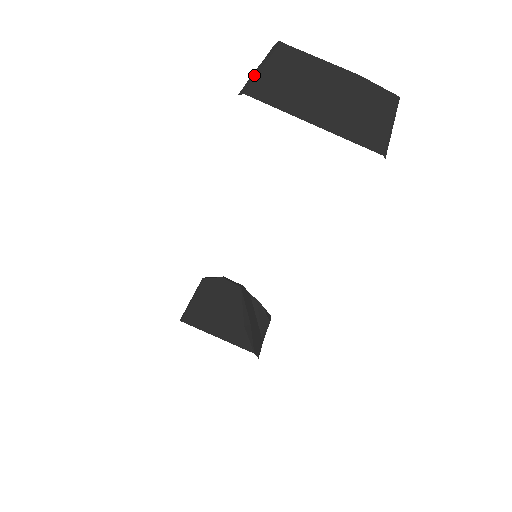
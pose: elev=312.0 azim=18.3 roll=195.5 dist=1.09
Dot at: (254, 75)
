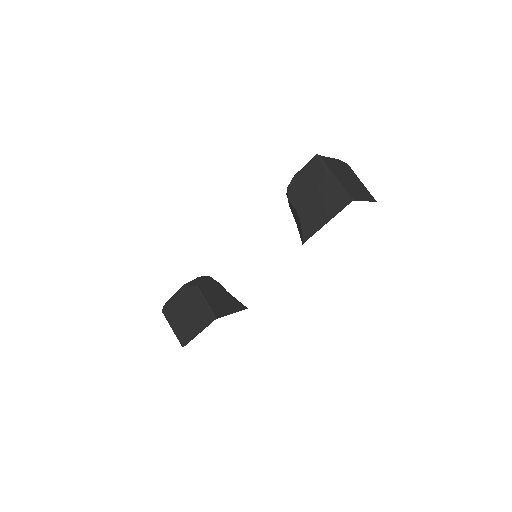
Dot at: (341, 186)
